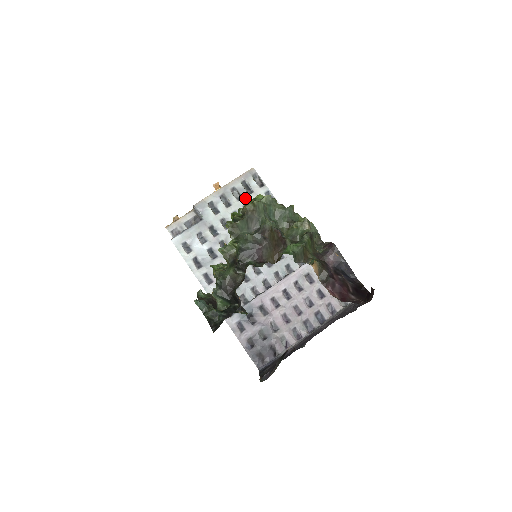
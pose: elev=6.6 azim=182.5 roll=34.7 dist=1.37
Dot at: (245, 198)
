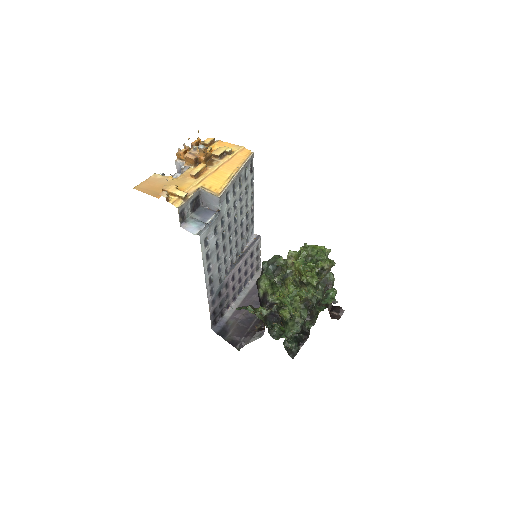
Dot at: (243, 186)
